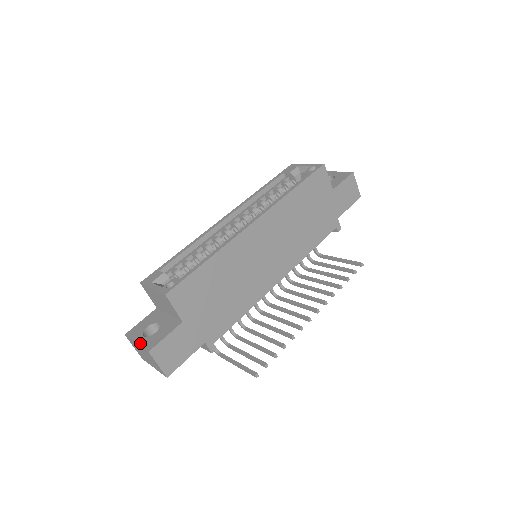
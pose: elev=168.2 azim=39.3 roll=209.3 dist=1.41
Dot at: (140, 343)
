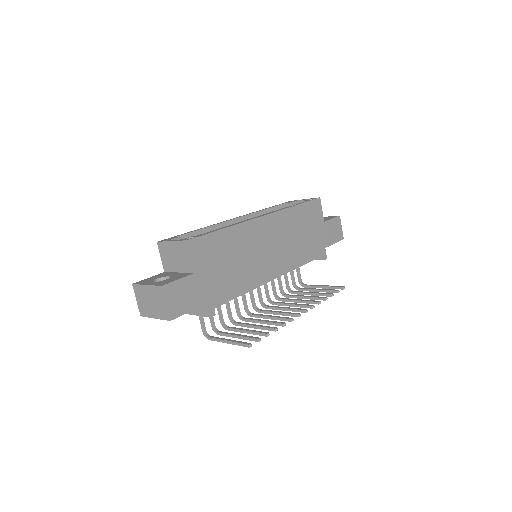
Dot at: (151, 284)
